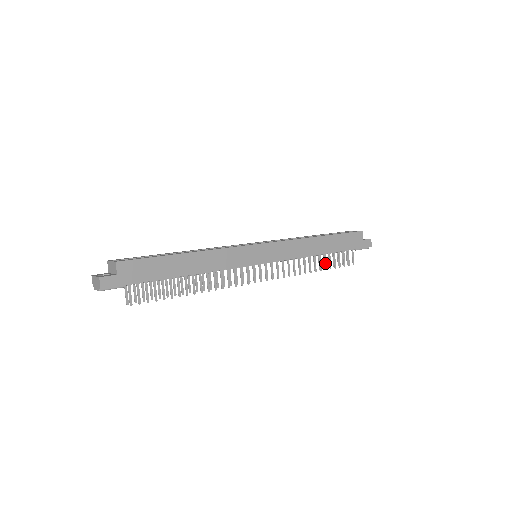
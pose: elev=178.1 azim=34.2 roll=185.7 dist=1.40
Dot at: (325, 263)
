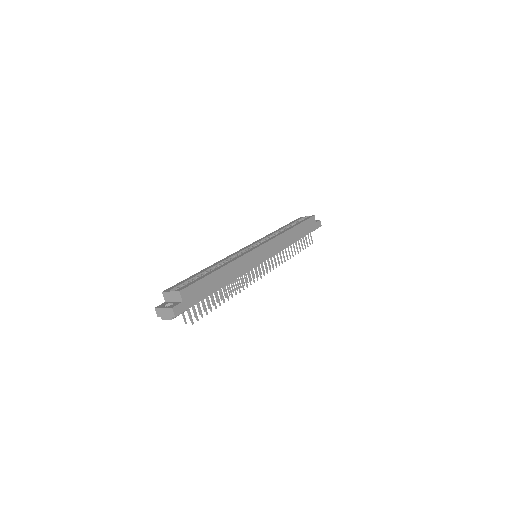
Dot at: (297, 248)
